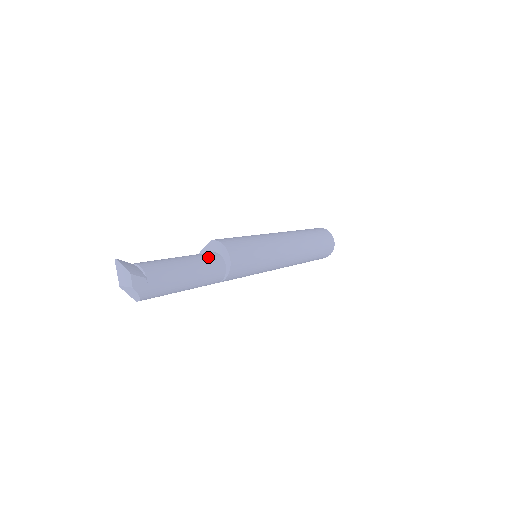
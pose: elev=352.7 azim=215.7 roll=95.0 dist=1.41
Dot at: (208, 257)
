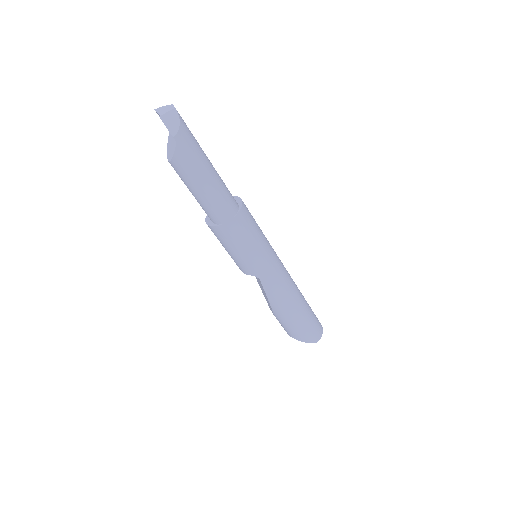
Dot at: occluded
